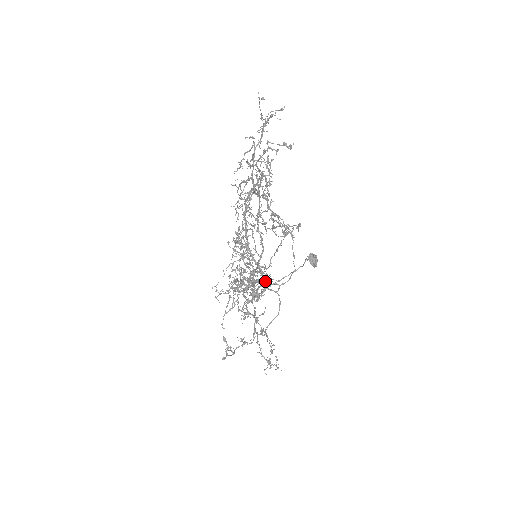
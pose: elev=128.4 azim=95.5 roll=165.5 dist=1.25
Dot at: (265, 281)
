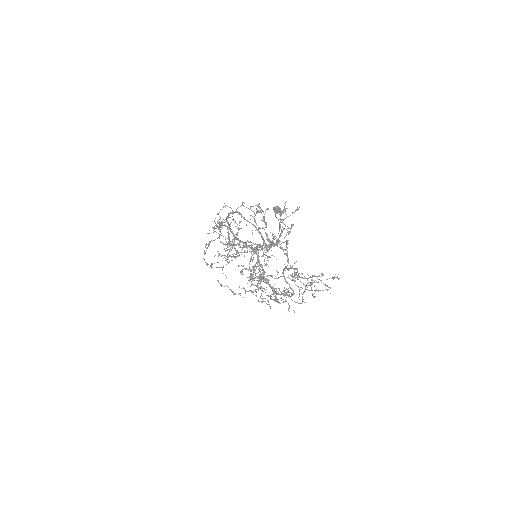
Dot at: occluded
